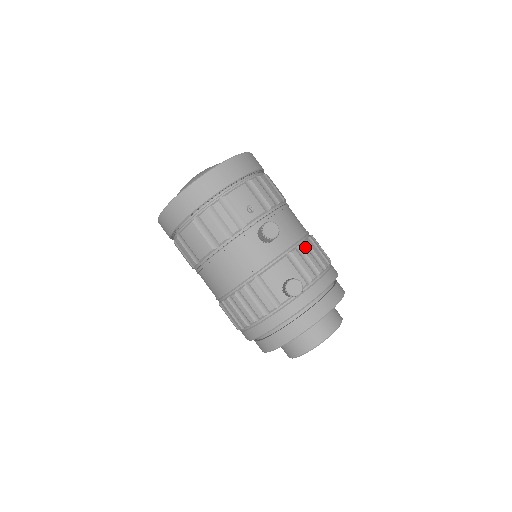
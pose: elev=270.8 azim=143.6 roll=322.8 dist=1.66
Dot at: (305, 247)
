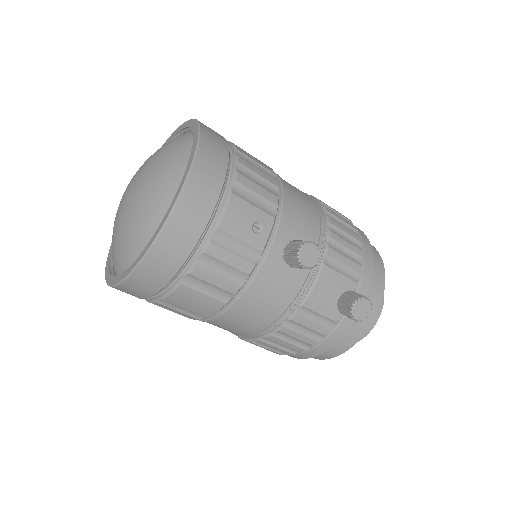
Dot at: (334, 234)
